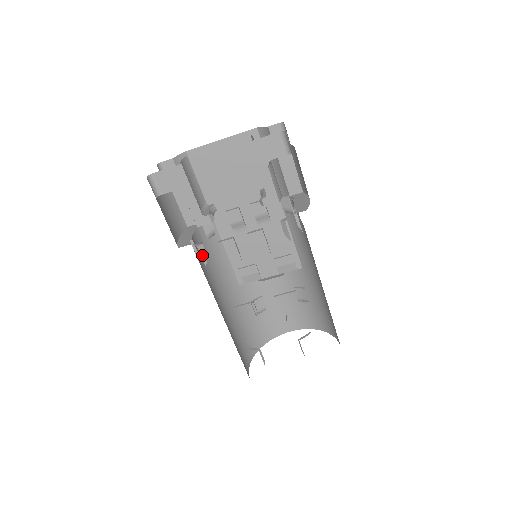
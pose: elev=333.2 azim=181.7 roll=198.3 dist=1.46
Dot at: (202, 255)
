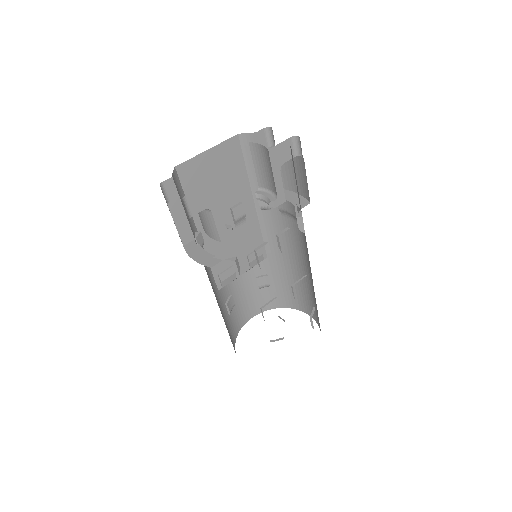
Dot at: (238, 267)
